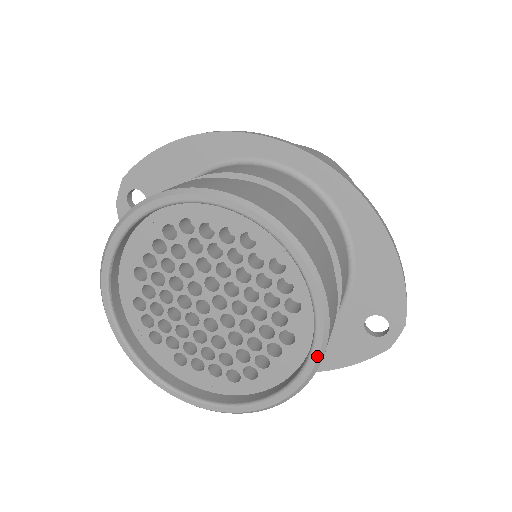
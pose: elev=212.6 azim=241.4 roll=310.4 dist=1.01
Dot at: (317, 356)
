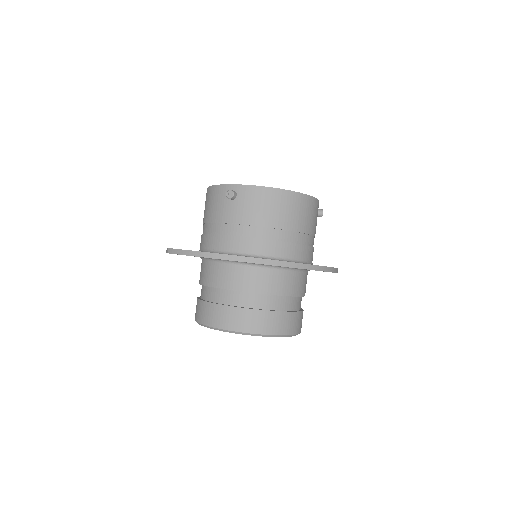
Dot at: occluded
